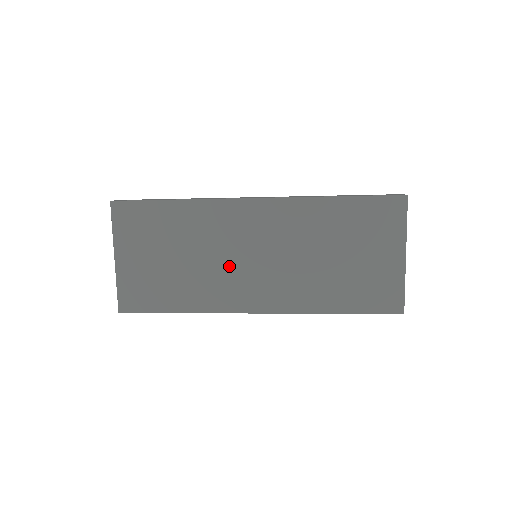
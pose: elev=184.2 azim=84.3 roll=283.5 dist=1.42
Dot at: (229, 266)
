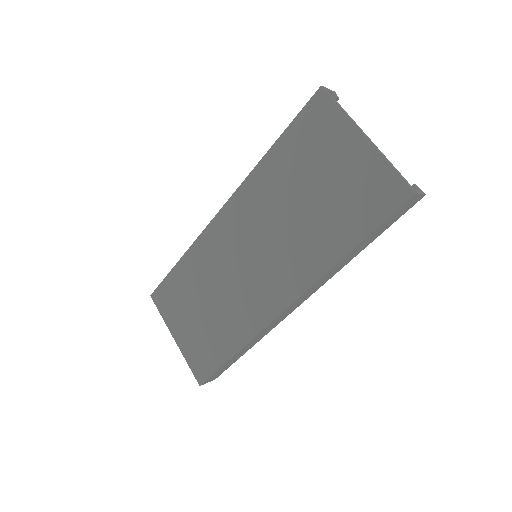
Dot at: (240, 282)
